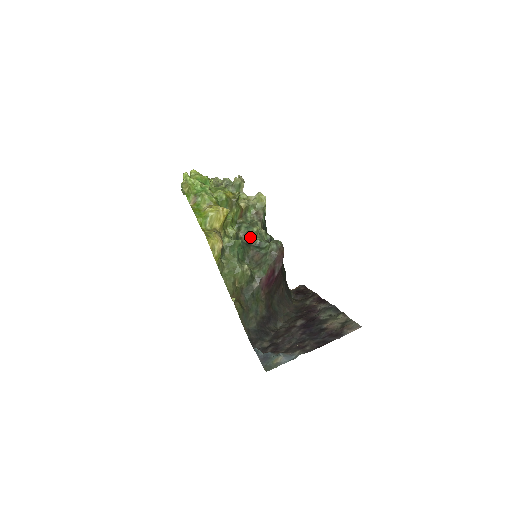
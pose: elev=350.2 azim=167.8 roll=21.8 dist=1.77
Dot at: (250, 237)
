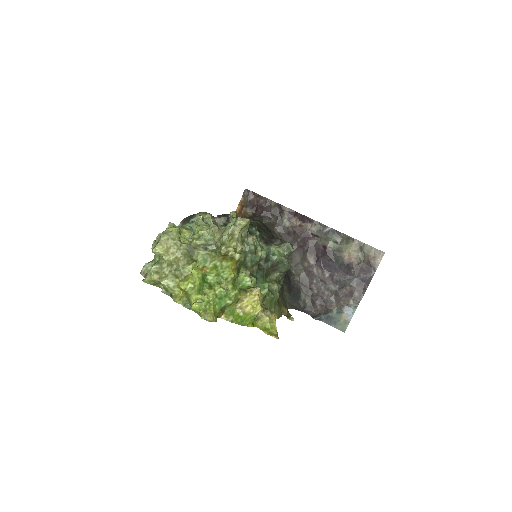
Dot at: occluded
